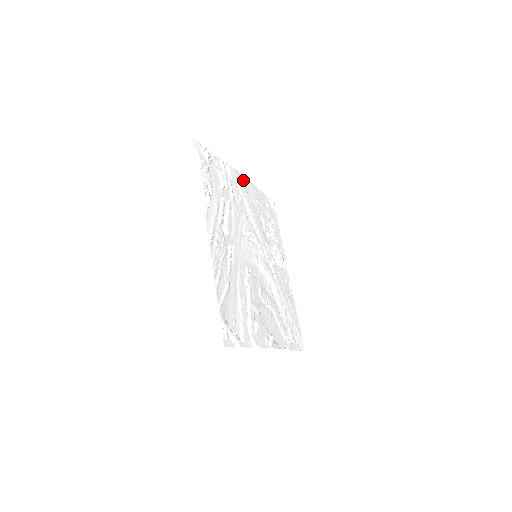
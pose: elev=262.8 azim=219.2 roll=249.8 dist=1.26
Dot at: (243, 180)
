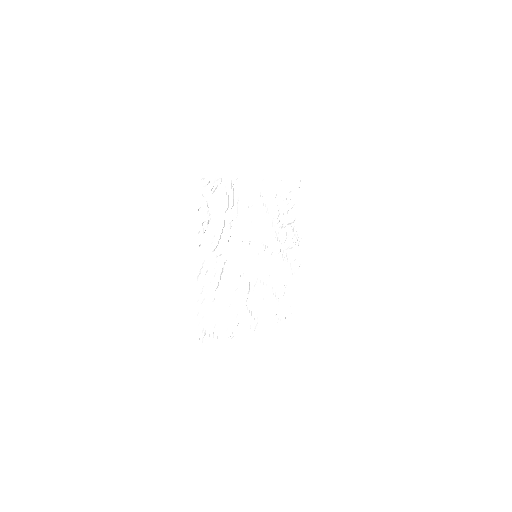
Dot at: (258, 183)
